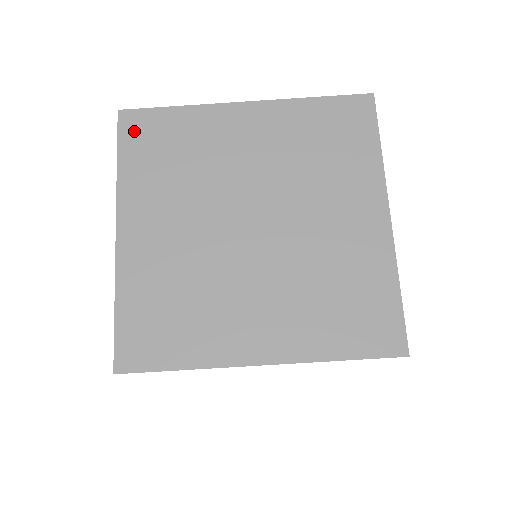
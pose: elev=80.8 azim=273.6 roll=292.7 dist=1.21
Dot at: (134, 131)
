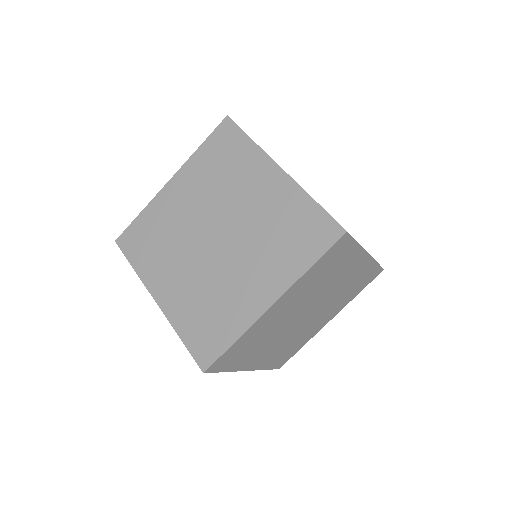
Dot at: occluded
